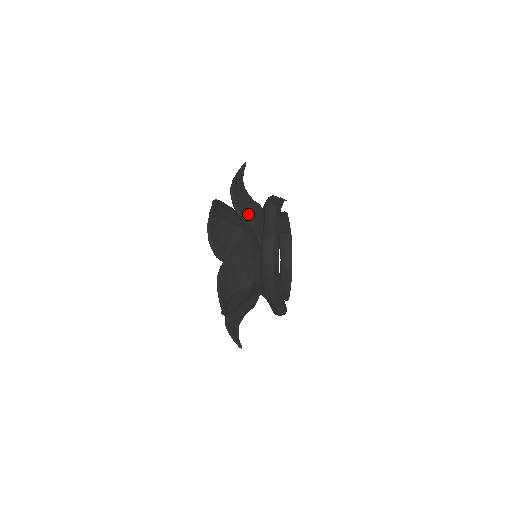
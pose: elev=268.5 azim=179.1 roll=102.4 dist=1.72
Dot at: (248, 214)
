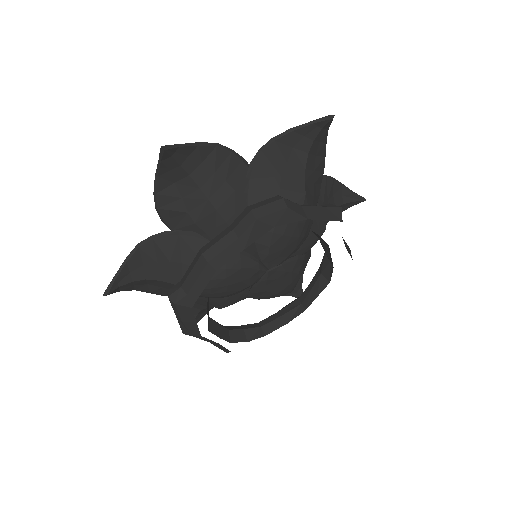
Dot at: (261, 195)
